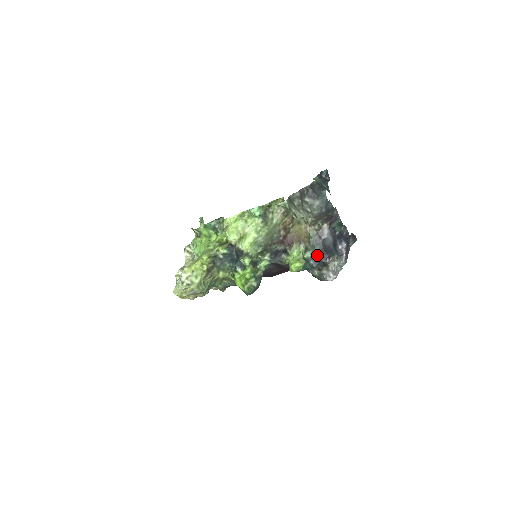
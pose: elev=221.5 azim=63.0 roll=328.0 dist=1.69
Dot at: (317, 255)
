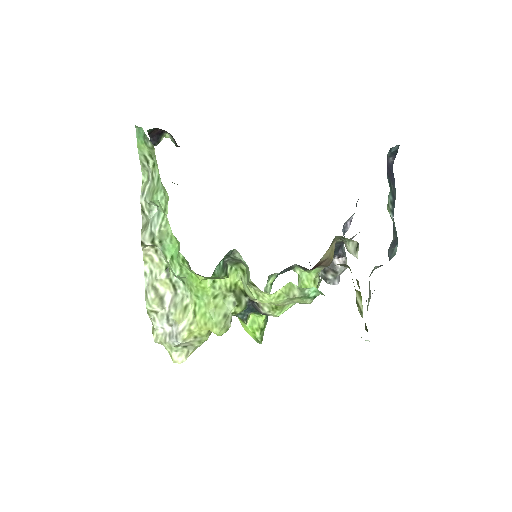
Dot at: occluded
